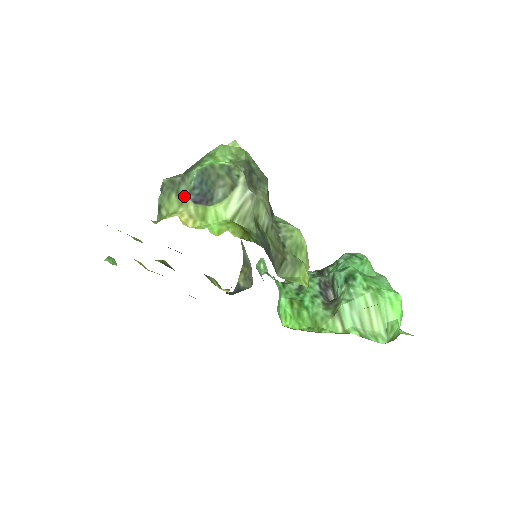
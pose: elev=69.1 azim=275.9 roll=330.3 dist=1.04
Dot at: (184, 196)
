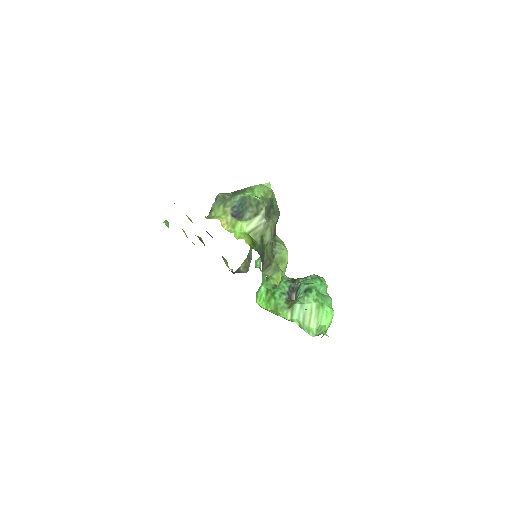
Dot at: (228, 209)
